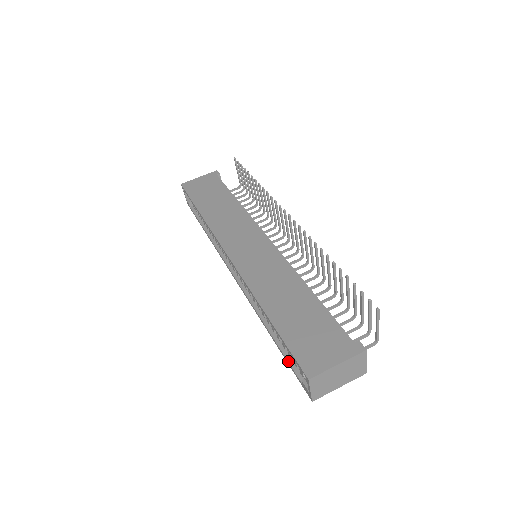
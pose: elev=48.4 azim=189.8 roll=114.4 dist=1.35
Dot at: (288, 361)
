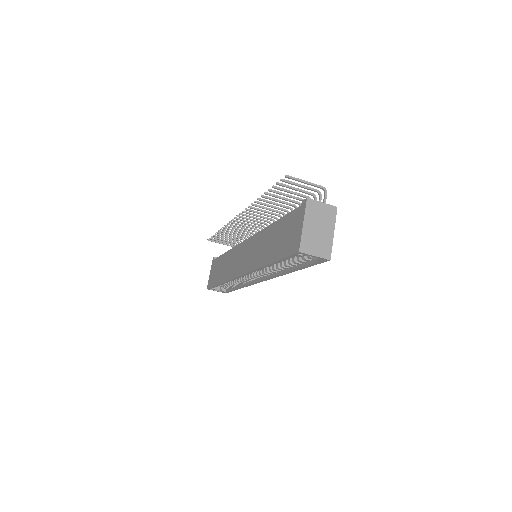
Dot at: (306, 266)
